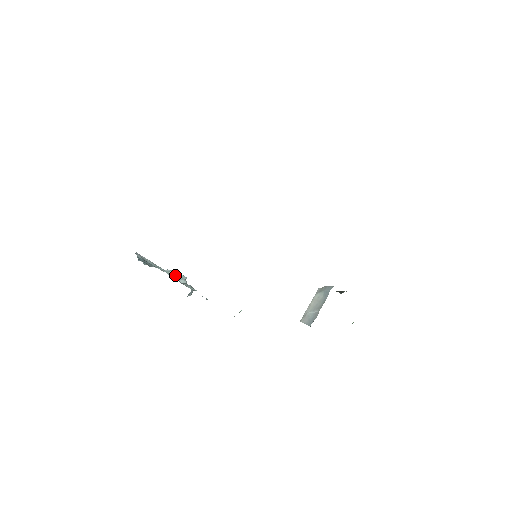
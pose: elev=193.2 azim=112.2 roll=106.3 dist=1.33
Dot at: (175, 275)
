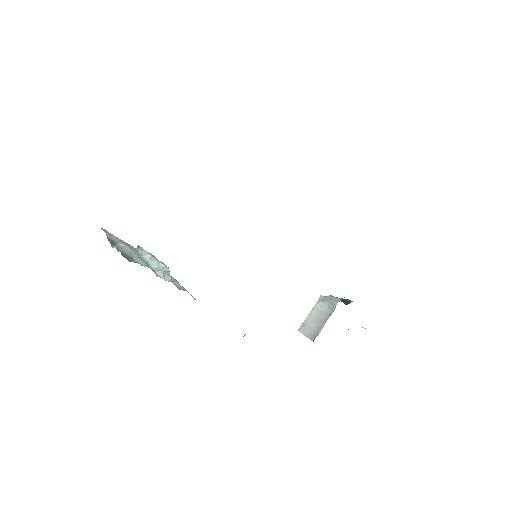
Dot at: (156, 266)
